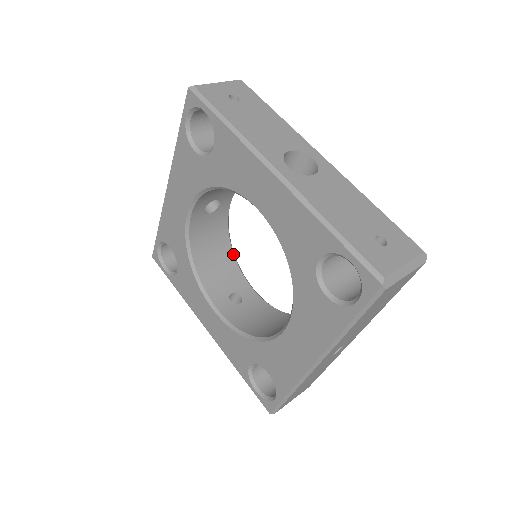
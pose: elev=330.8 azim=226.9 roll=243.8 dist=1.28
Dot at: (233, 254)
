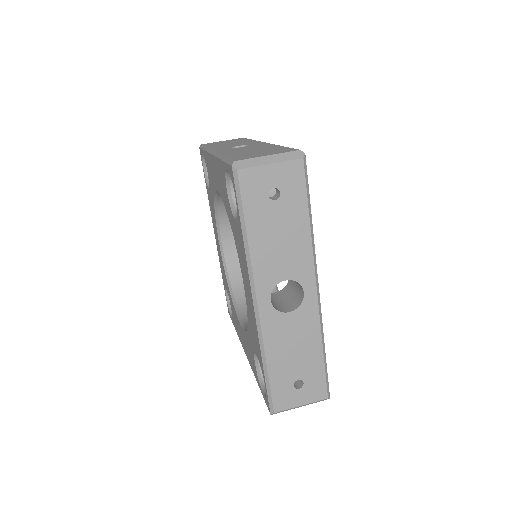
Dot at: occluded
